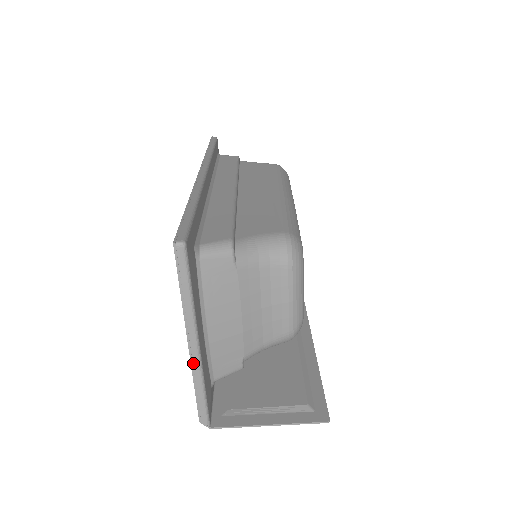
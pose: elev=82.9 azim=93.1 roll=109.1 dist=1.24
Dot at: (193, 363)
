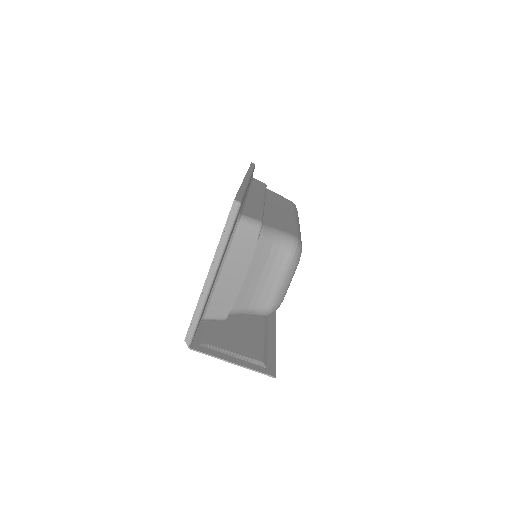
Dot at: (203, 291)
